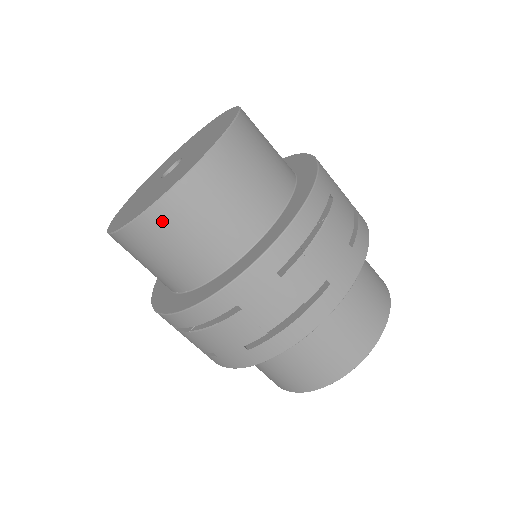
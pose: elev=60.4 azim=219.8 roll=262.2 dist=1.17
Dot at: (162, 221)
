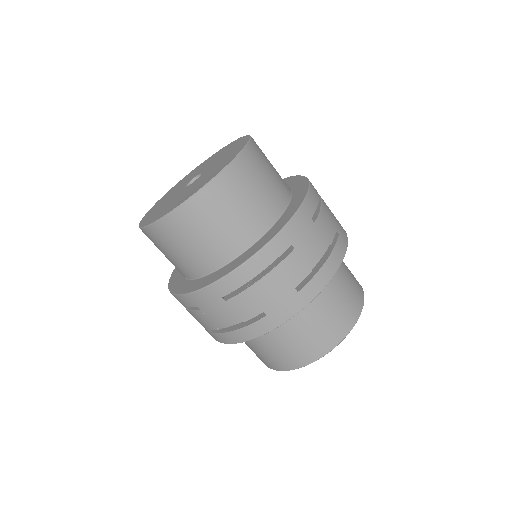
Dot at: (156, 236)
